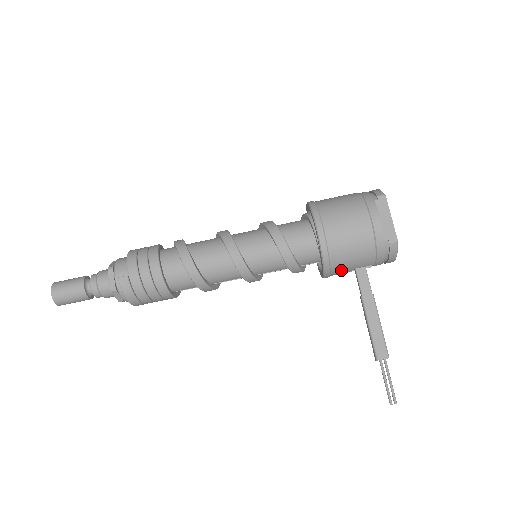
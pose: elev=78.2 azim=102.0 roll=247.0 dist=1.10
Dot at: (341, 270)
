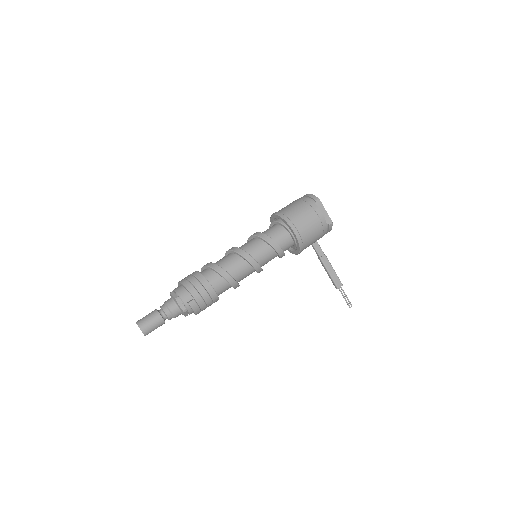
Dot at: occluded
